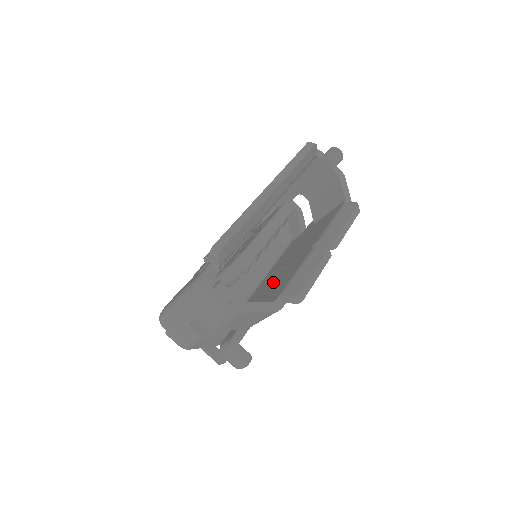
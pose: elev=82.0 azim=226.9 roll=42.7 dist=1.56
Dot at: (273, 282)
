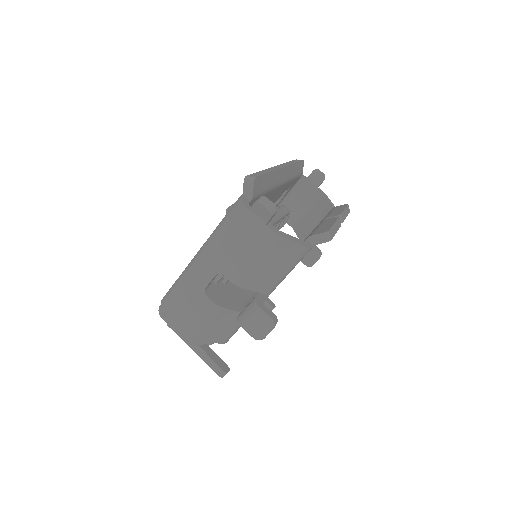
Dot at: occluded
